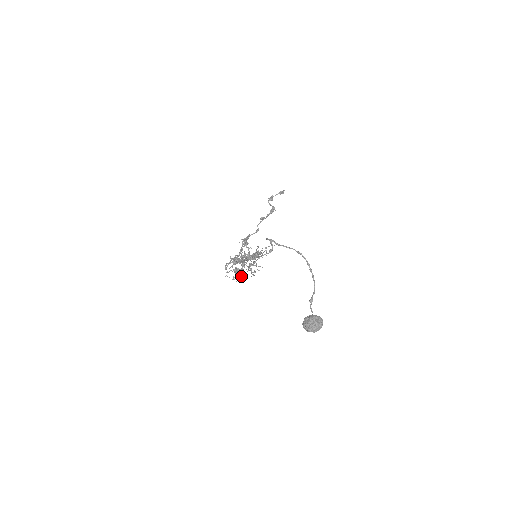
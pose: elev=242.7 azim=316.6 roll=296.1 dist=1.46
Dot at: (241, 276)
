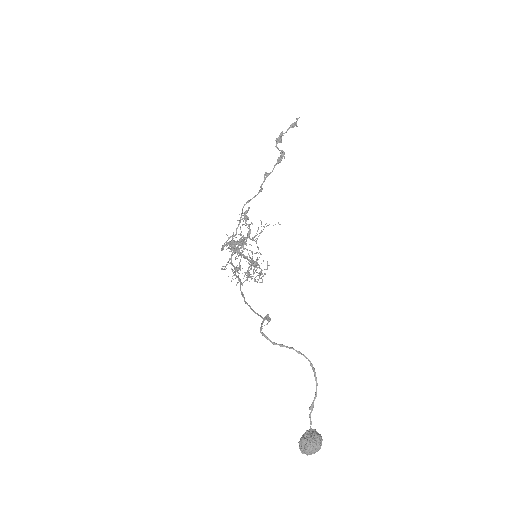
Dot at: occluded
